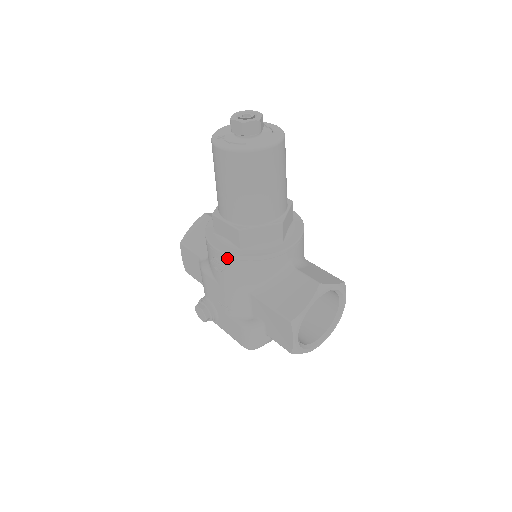
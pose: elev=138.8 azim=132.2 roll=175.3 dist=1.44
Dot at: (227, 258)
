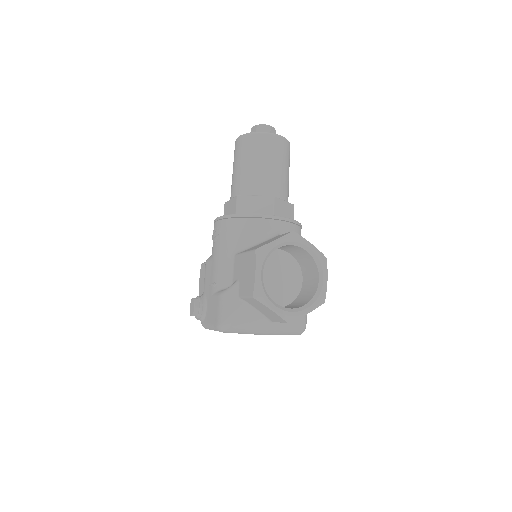
Dot at: (222, 220)
